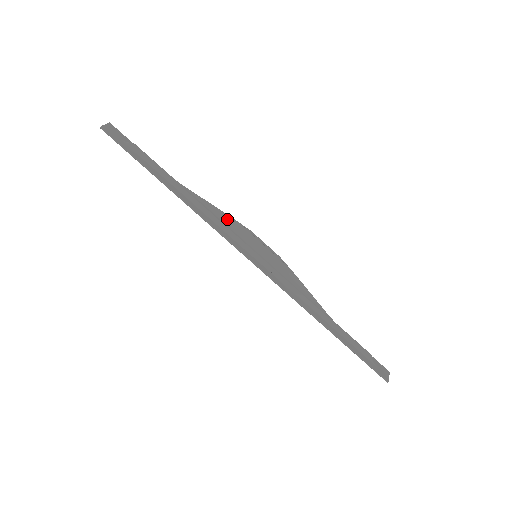
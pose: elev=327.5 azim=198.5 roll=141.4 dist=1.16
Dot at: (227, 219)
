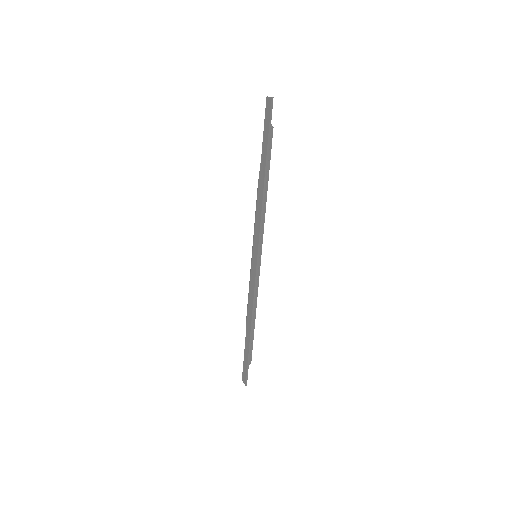
Dot at: occluded
